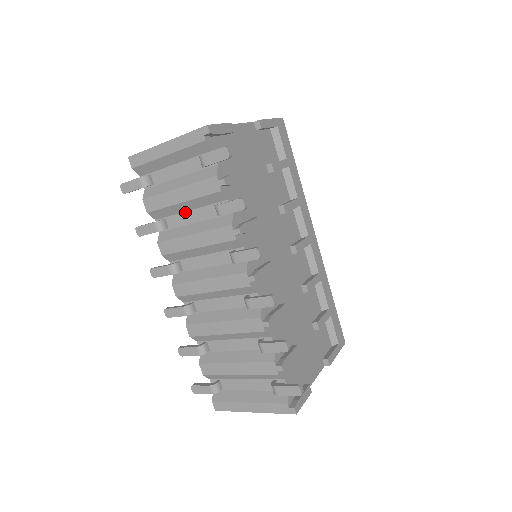
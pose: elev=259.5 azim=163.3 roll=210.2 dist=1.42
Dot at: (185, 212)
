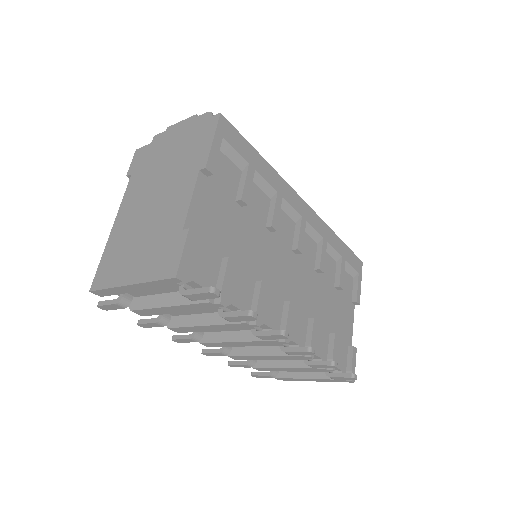
Dot at: occluded
